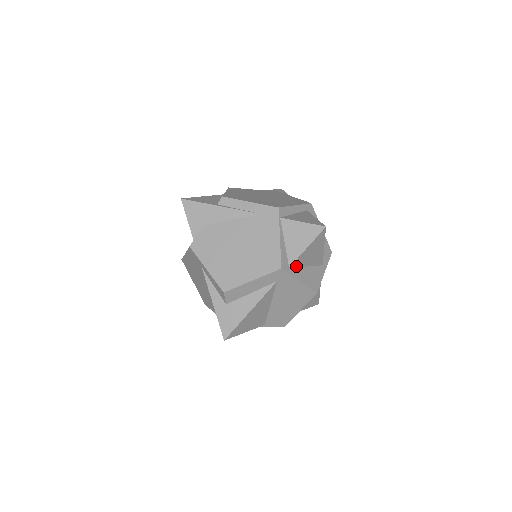
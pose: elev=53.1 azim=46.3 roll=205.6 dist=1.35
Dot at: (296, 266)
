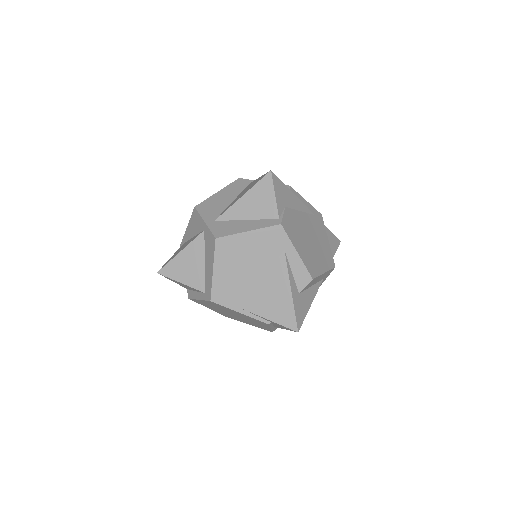
Dot at: occluded
